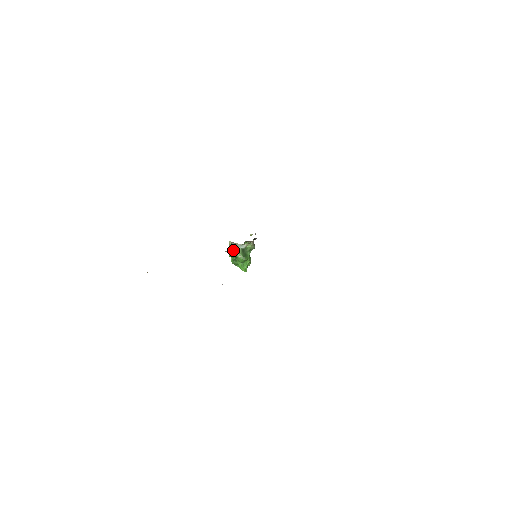
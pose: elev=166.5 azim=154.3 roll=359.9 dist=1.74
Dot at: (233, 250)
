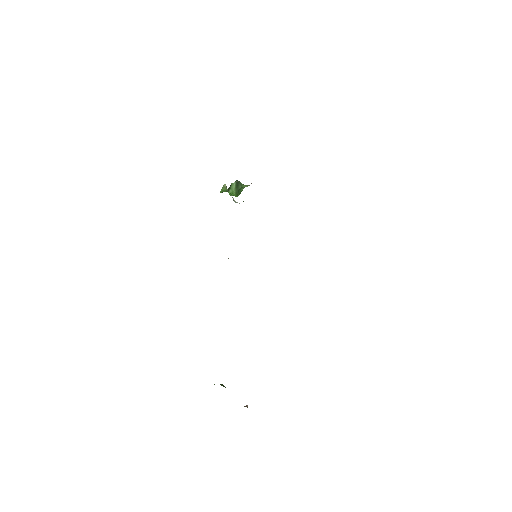
Dot at: occluded
